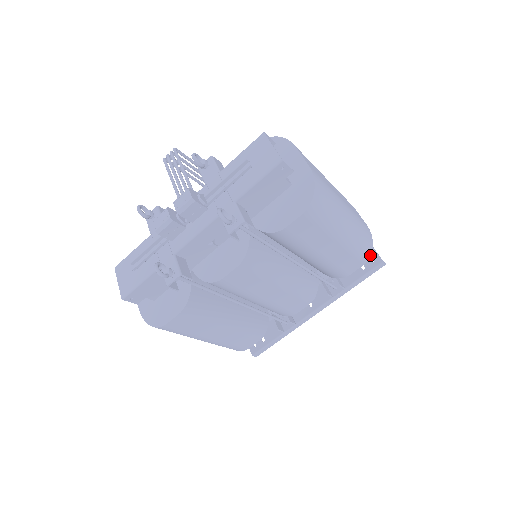
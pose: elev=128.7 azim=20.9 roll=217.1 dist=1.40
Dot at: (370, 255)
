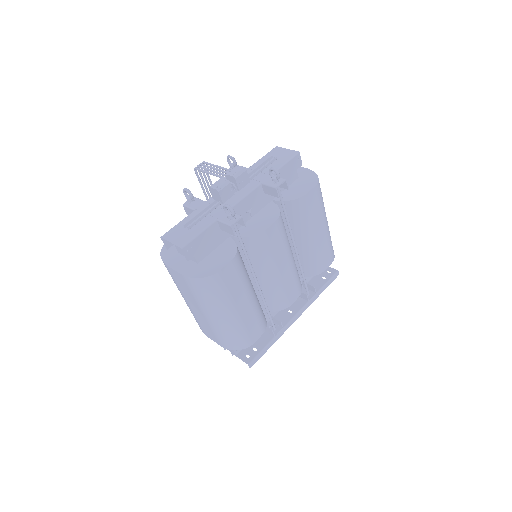
Dot at: (334, 257)
